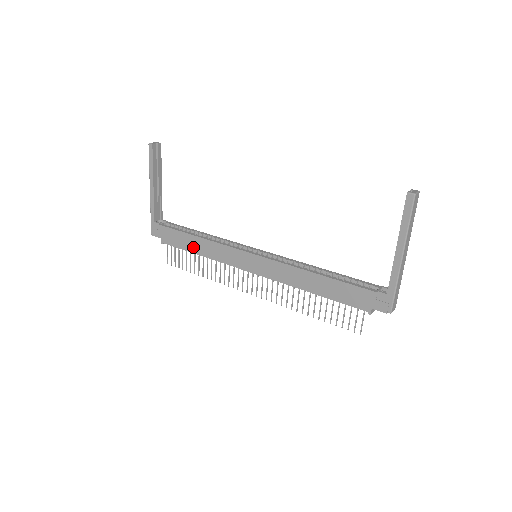
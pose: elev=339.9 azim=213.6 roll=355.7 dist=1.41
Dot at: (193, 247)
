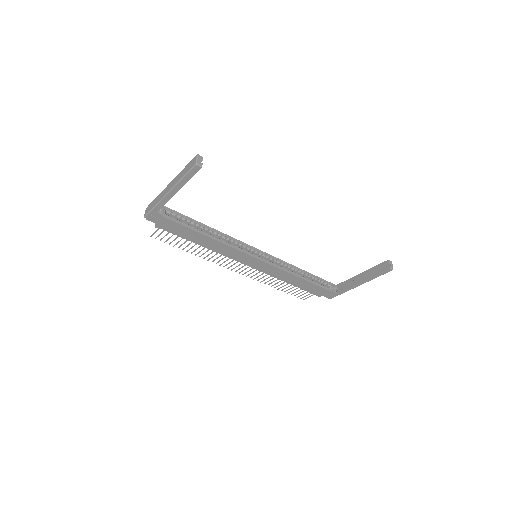
Dot at: (197, 240)
